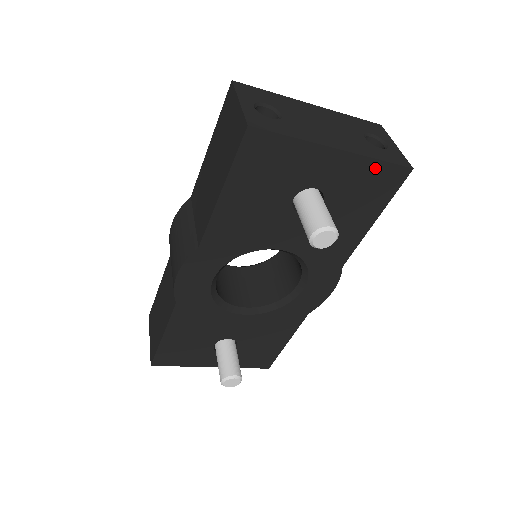
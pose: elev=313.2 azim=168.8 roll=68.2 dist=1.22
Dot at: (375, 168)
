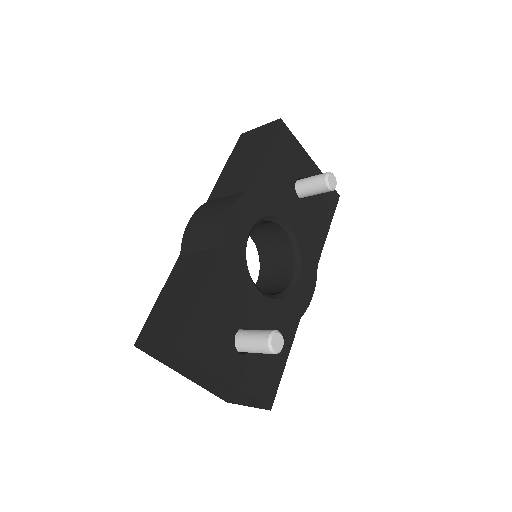
Dot at: occluded
